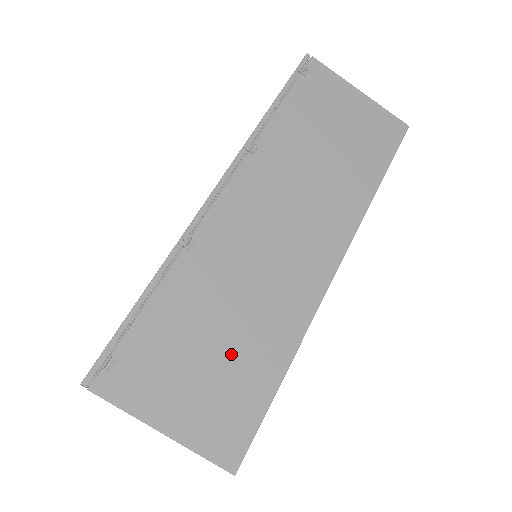
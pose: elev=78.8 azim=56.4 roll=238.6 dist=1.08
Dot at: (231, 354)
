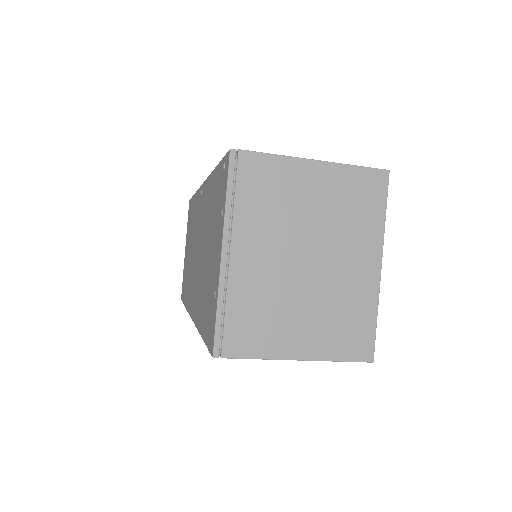
Dot at: occluded
